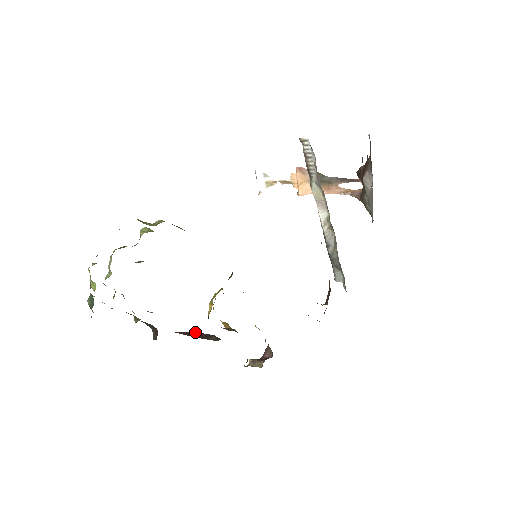
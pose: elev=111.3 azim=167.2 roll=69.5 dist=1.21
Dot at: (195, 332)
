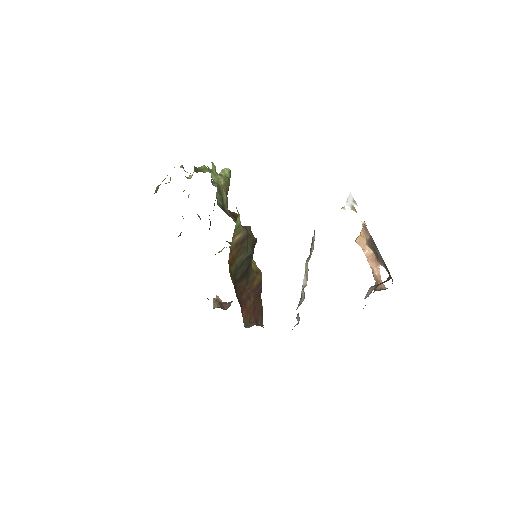
Dot at: occluded
